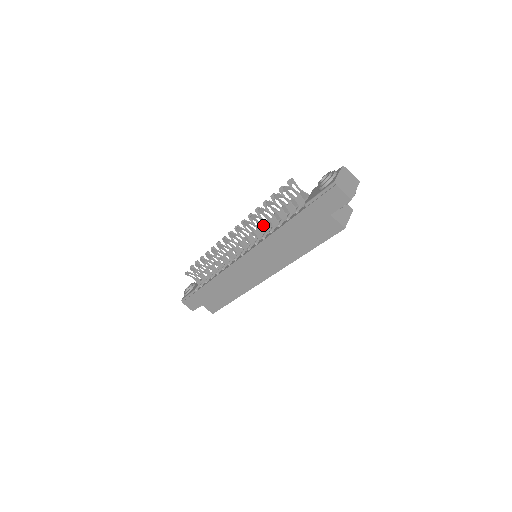
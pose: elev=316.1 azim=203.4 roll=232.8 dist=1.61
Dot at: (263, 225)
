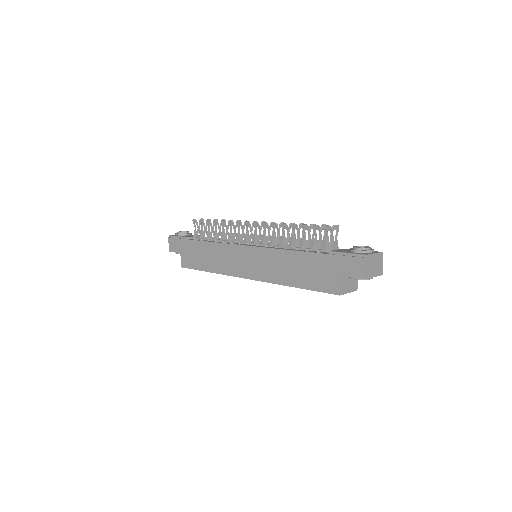
Dot at: (285, 238)
